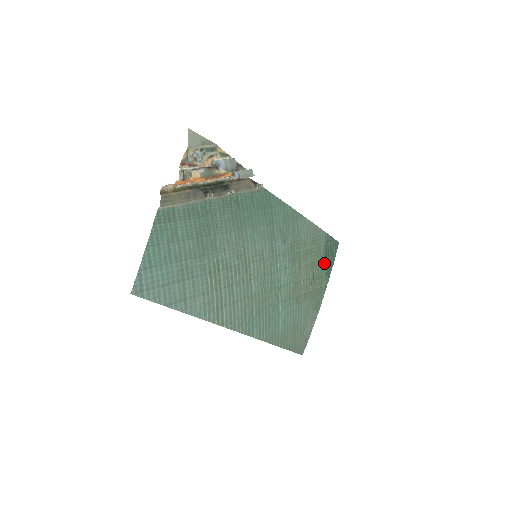
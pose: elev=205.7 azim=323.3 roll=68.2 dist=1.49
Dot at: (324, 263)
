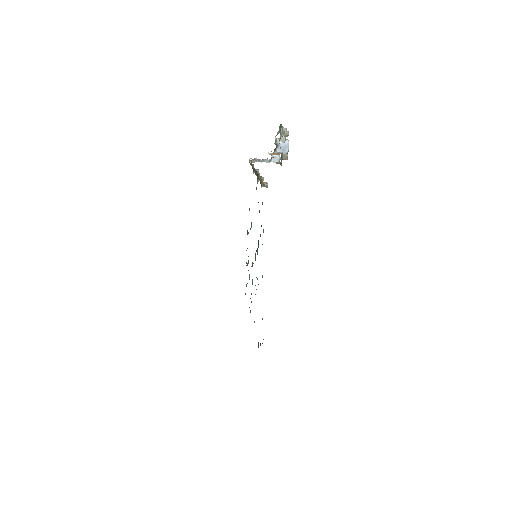
Dot at: occluded
